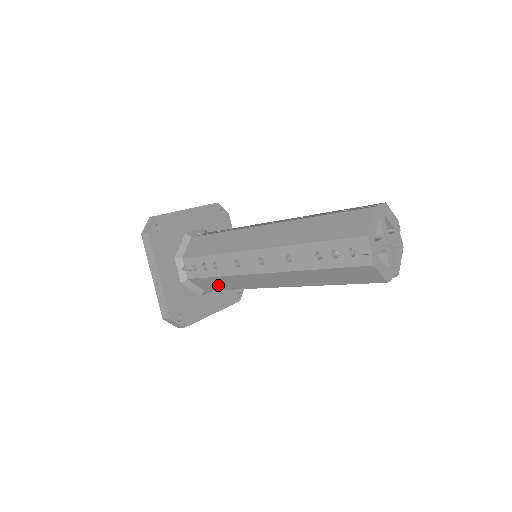
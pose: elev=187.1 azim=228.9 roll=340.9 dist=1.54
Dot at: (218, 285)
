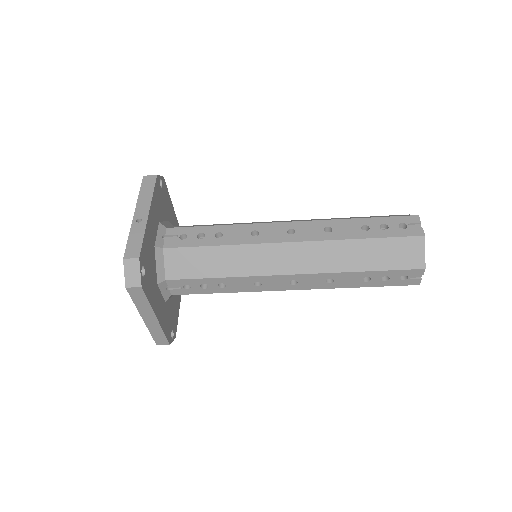
Dot at: (202, 266)
